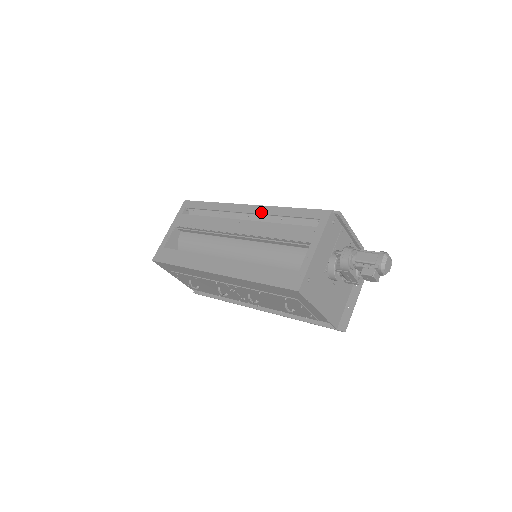
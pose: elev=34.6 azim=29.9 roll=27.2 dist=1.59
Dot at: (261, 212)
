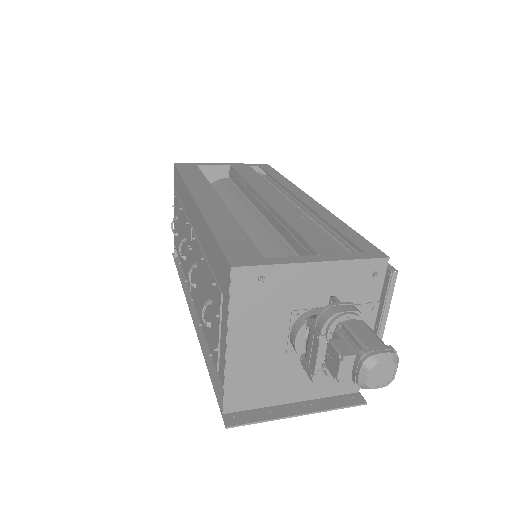
Dot at: (313, 207)
